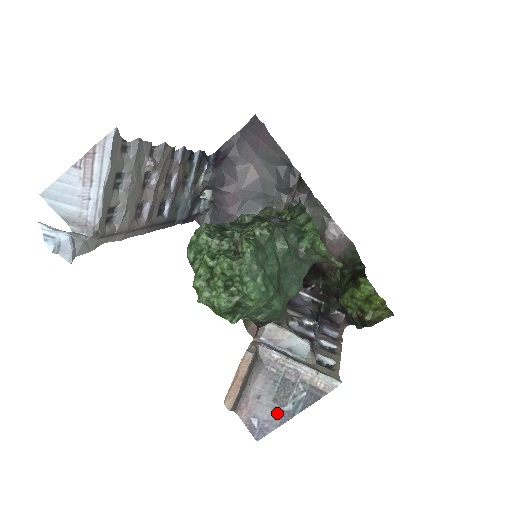
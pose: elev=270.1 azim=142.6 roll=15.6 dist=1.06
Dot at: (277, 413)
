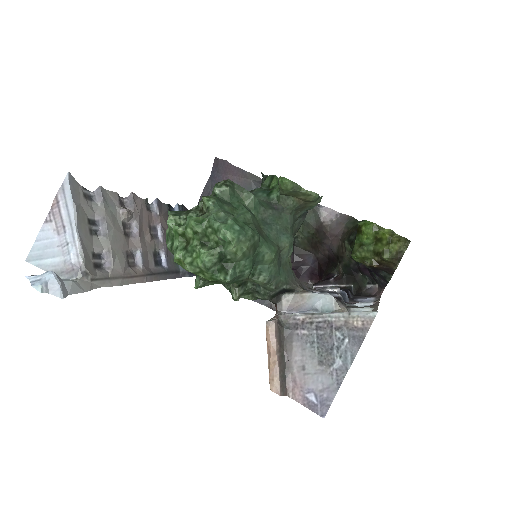
Dot at: (329, 376)
